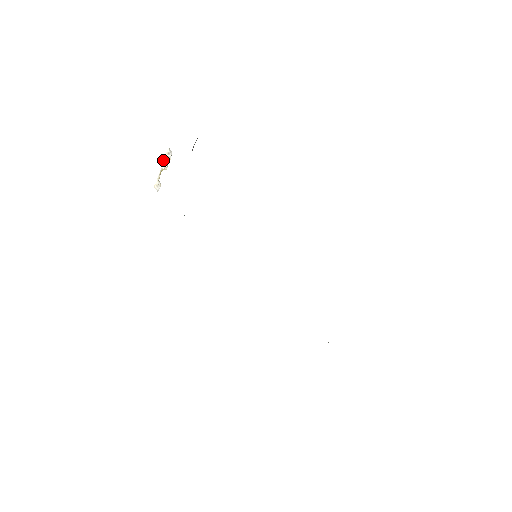
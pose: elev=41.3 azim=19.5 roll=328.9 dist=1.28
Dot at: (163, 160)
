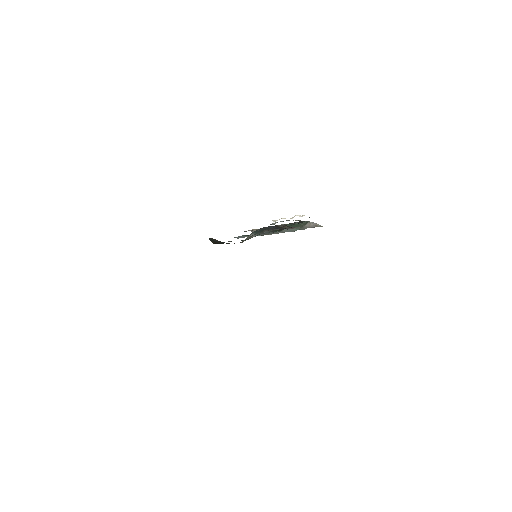
Dot at: occluded
